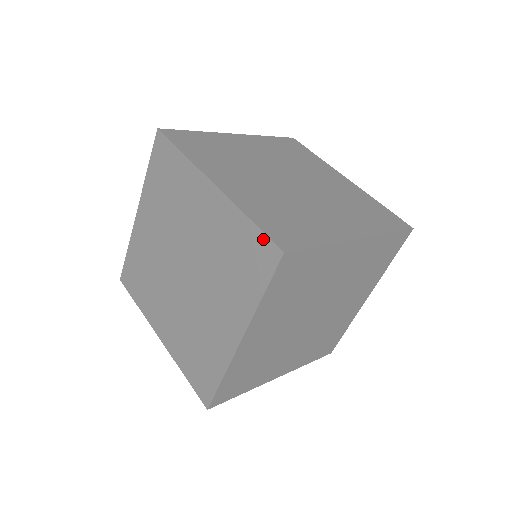
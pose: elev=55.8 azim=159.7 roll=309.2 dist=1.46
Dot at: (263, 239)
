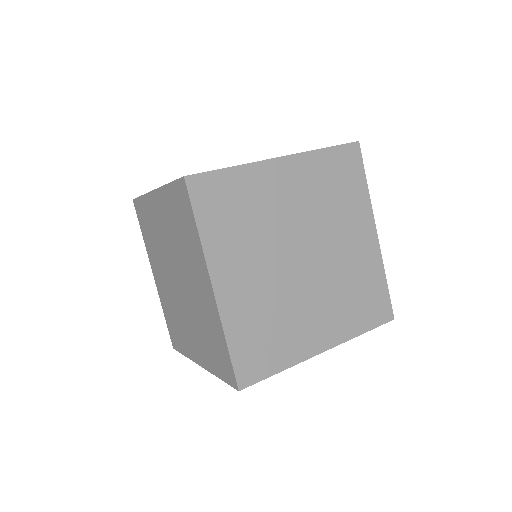
Dot at: (230, 366)
